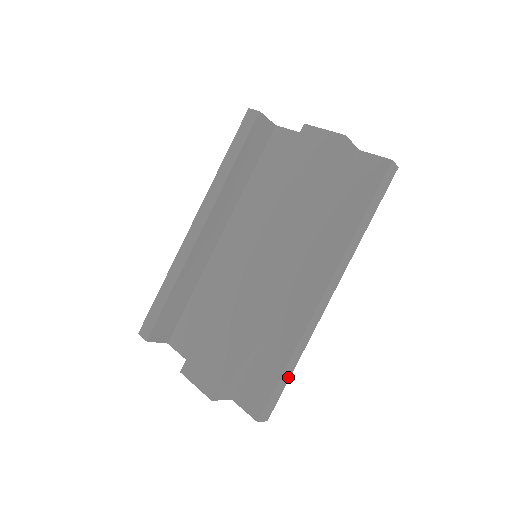
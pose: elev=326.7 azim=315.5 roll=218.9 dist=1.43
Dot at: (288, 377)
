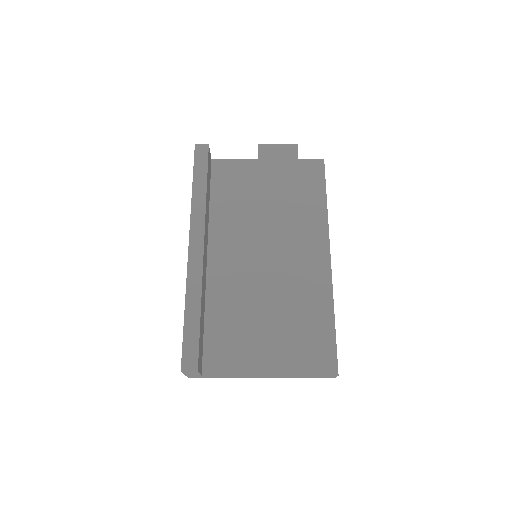
Dot at: occluded
